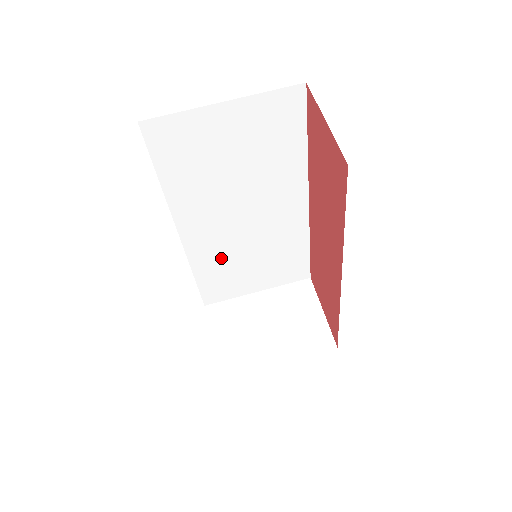
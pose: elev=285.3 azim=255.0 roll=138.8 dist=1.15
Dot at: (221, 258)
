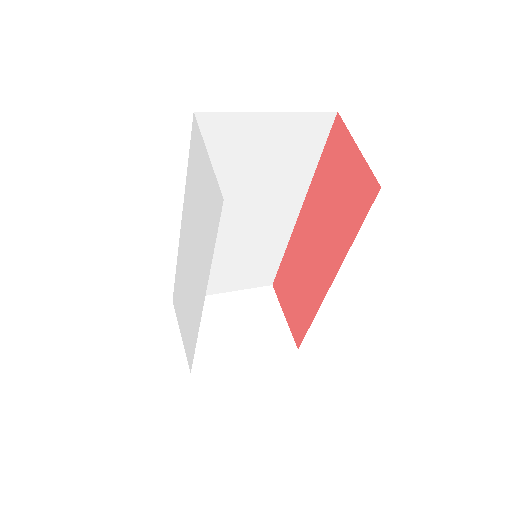
Dot at: occluded
